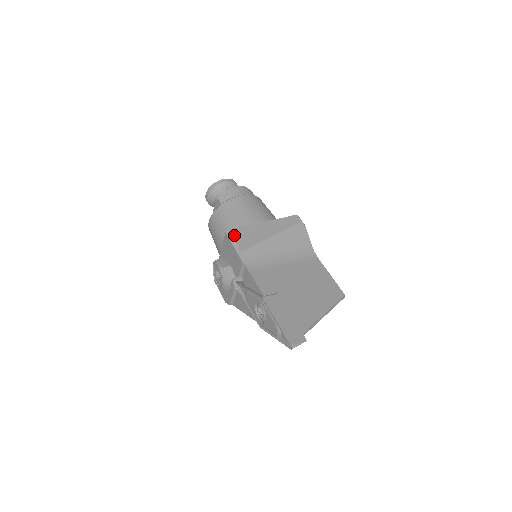
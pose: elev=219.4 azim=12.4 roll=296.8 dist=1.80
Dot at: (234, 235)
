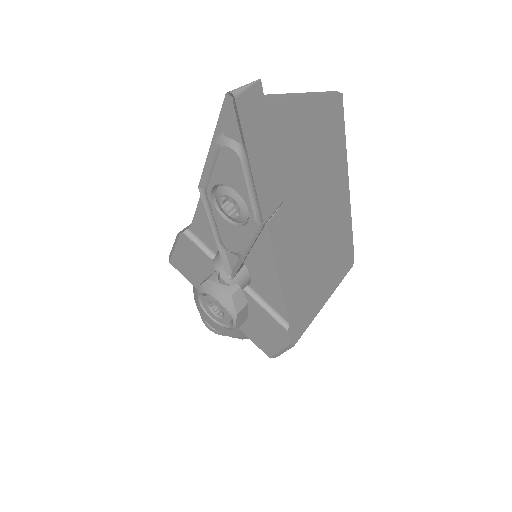
Dot at: occluded
